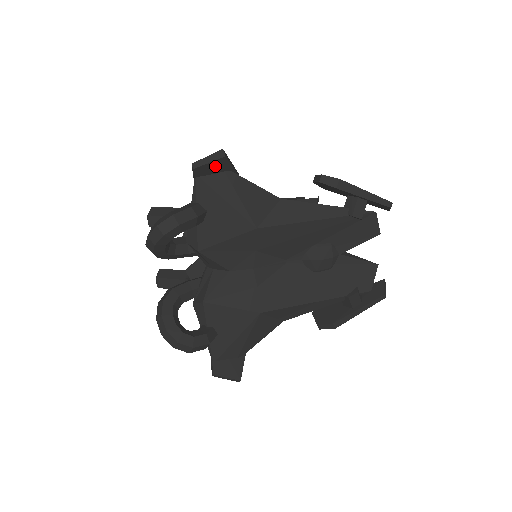
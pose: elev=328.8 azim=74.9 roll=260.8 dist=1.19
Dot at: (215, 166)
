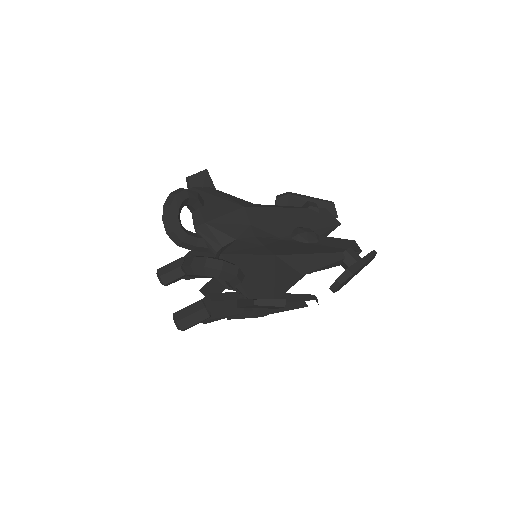
Dot at: (202, 179)
